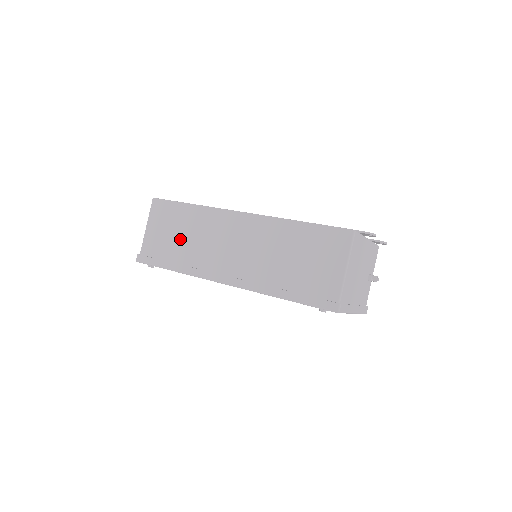
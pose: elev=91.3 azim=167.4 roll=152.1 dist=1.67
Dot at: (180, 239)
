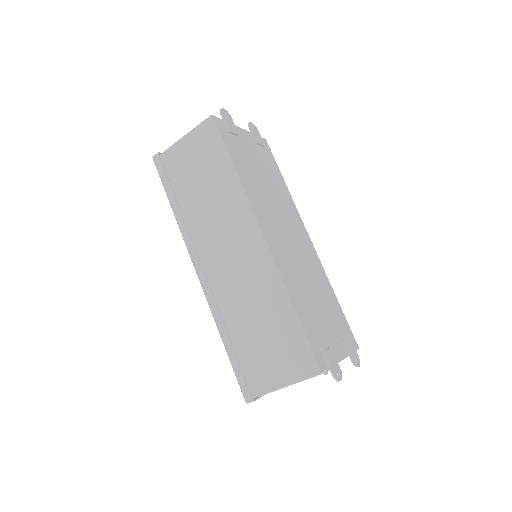
Dot at: (199, 188)
